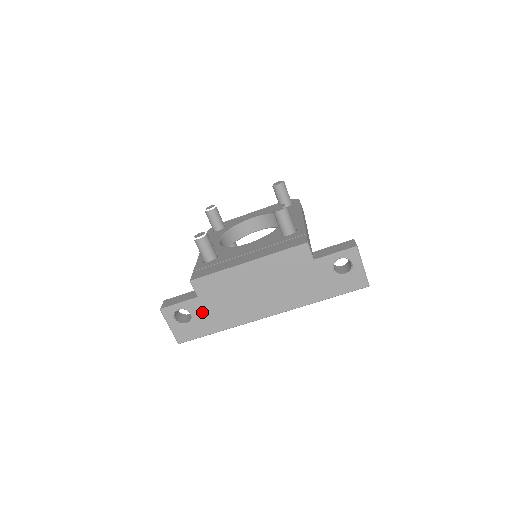
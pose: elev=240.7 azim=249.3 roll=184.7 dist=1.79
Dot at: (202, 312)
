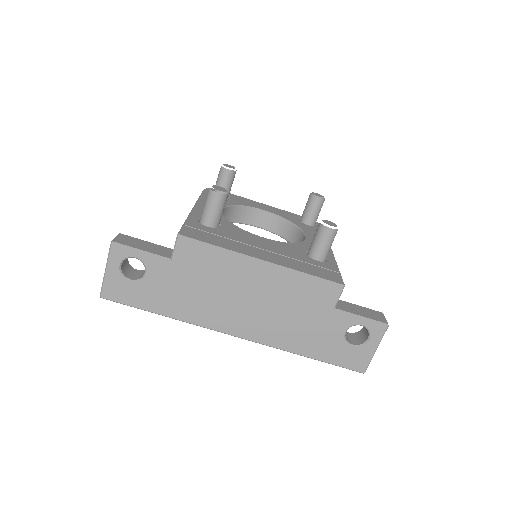
Dot at: (162, 280)
